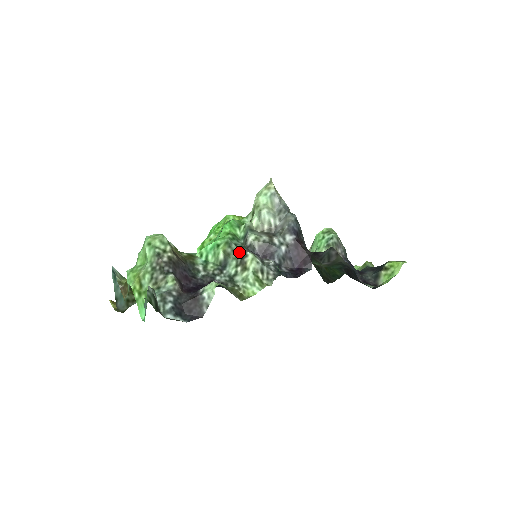
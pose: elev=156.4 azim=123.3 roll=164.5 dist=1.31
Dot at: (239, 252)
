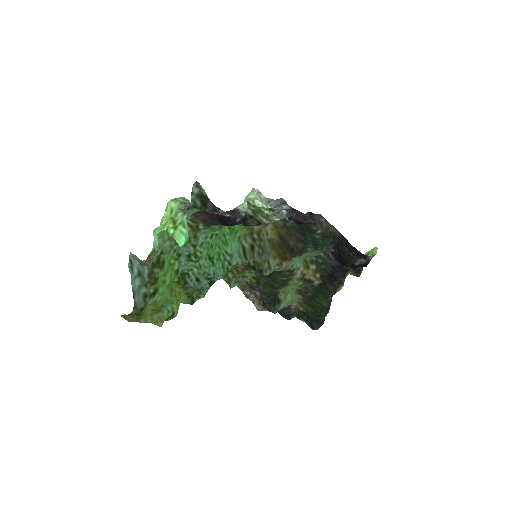
Dot at: occluded
